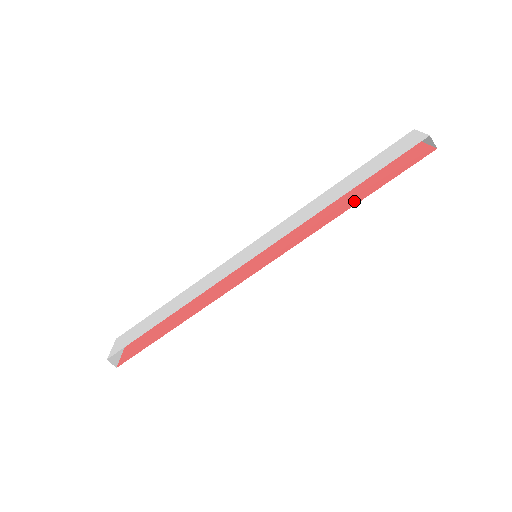
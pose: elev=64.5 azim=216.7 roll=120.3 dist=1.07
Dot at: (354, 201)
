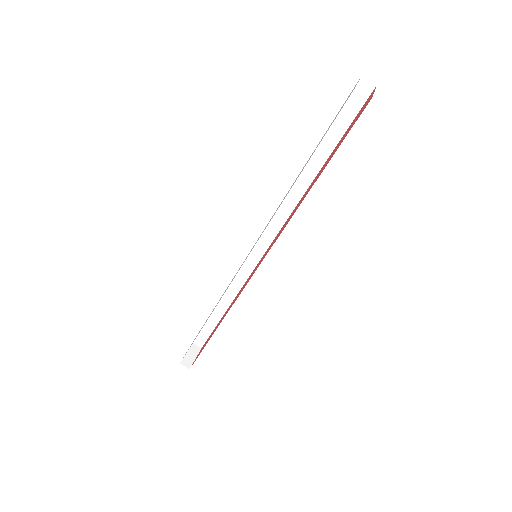
Dot at: (314, 182)
